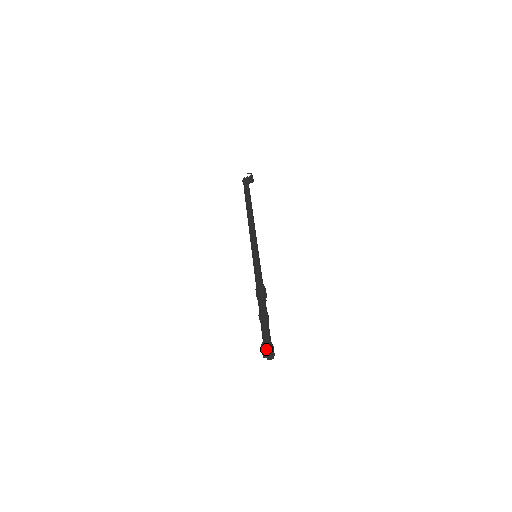
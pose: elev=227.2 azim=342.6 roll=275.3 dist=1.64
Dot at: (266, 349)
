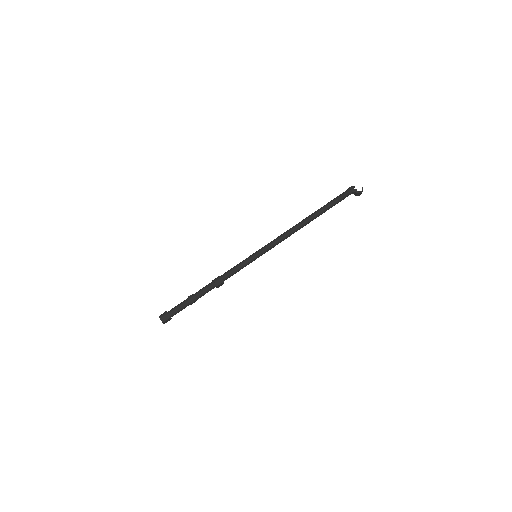
Dot at: (161, 318)
